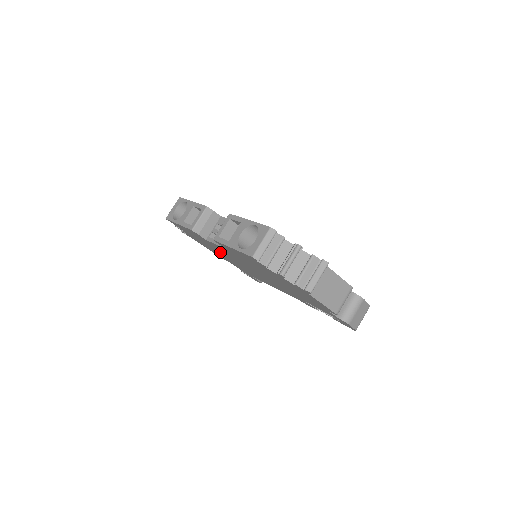
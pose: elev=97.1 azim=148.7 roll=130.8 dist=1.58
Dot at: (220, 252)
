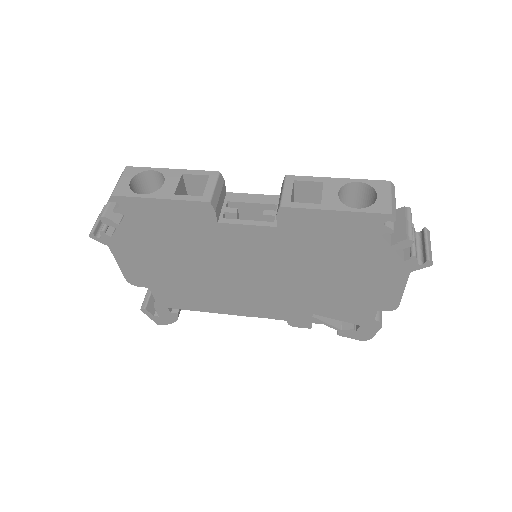
Dot at: (190, 256)
